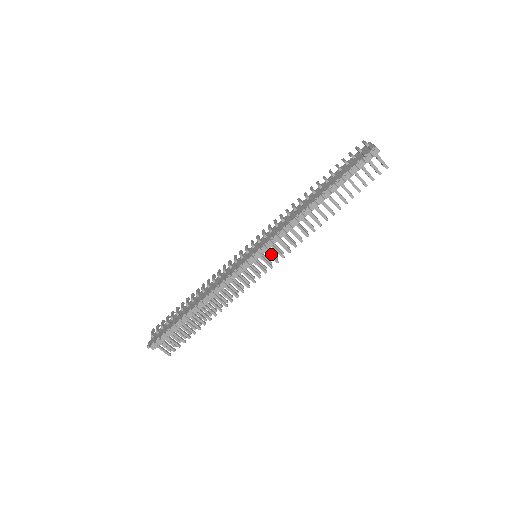
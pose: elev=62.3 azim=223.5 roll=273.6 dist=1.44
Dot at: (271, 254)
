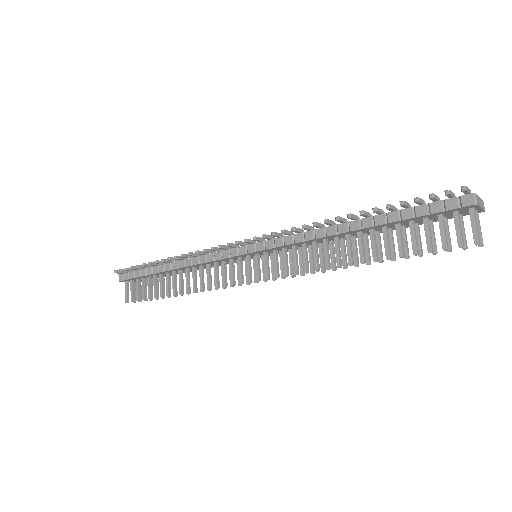
Dot at: (268, 263)
